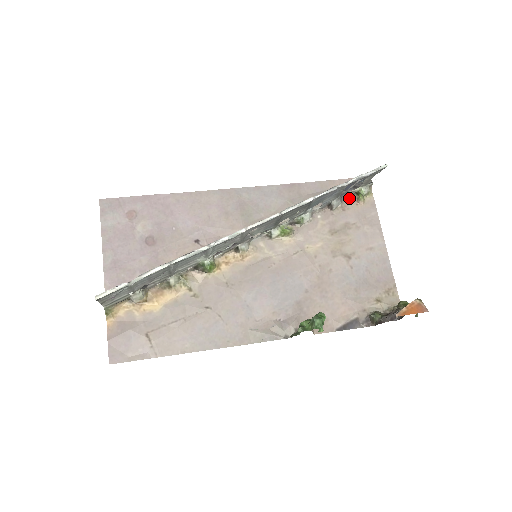
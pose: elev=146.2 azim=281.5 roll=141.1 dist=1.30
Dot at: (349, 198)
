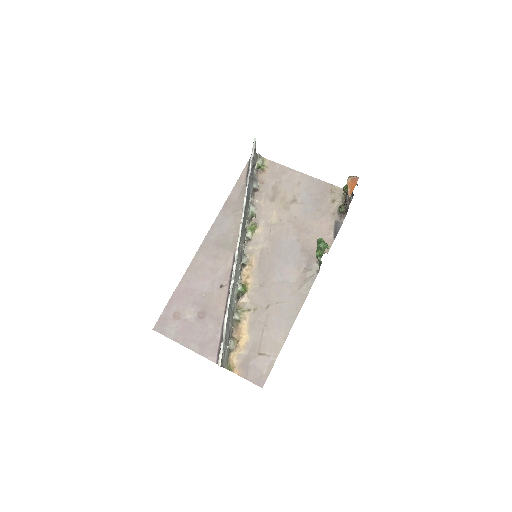
Dot at: (258, 175)
